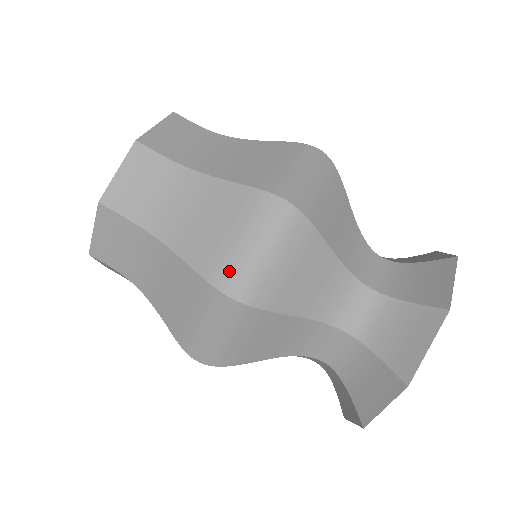
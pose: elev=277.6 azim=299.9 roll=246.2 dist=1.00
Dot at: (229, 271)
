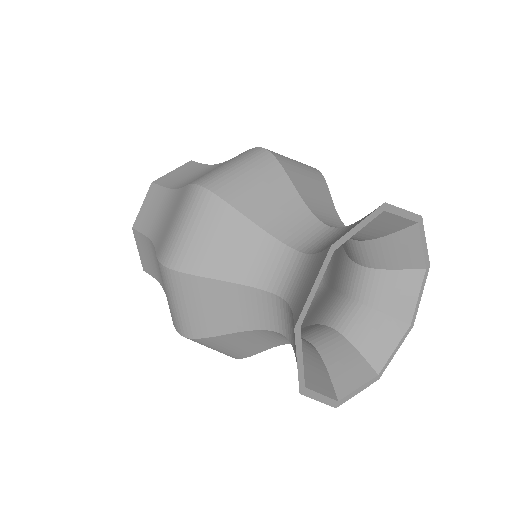
Dot at: occluded
